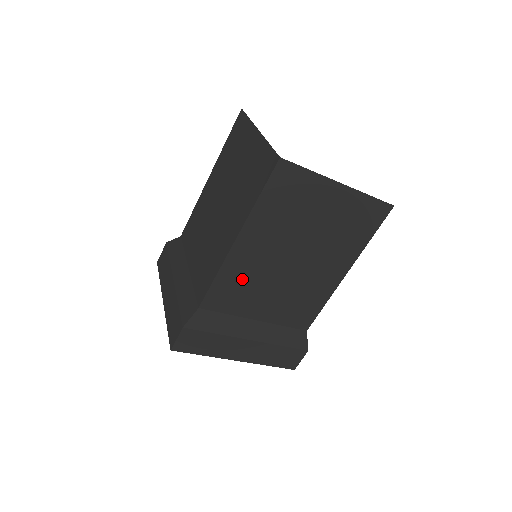
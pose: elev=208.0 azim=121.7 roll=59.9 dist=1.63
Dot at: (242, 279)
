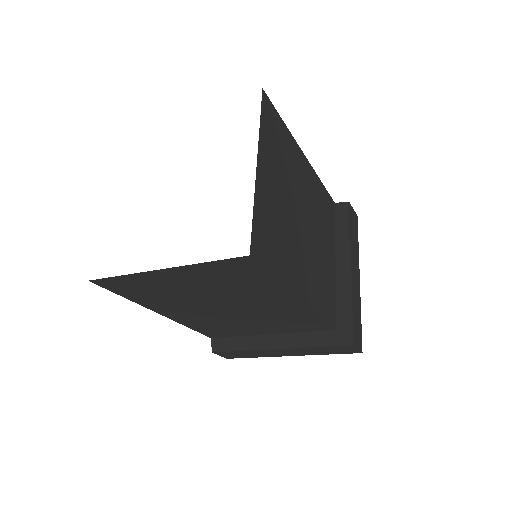
Dot at: (210, 324)
